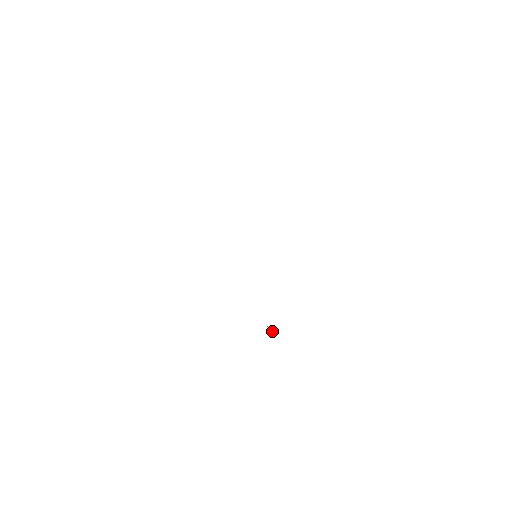
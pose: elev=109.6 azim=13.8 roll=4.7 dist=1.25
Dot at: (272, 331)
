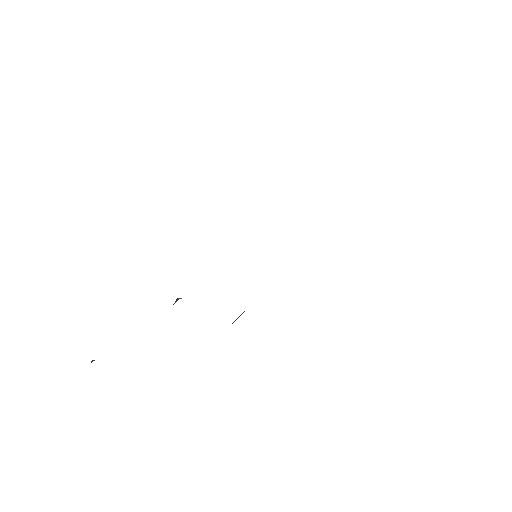
Dot at: occluded
